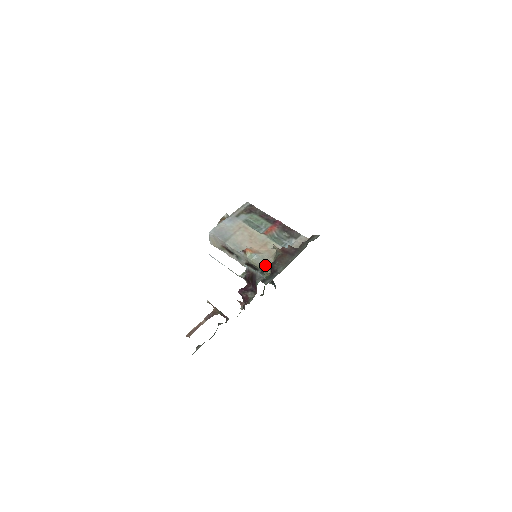
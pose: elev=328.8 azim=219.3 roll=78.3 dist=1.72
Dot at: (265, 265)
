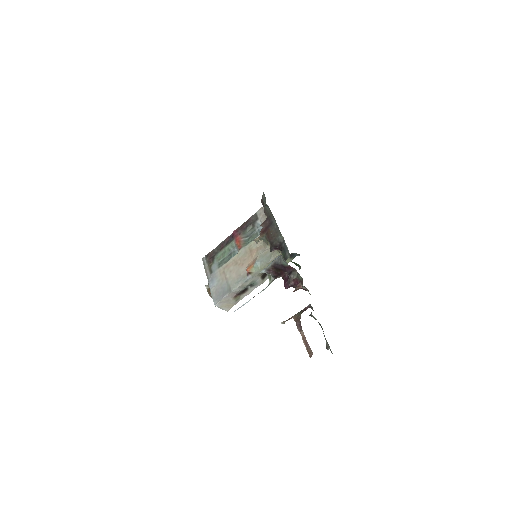
Dot at: (271, 256)
